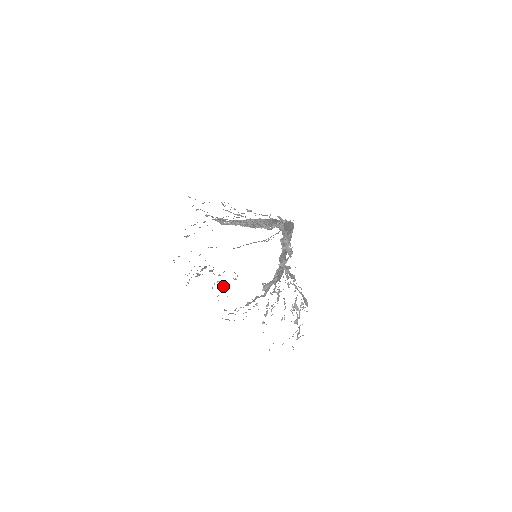
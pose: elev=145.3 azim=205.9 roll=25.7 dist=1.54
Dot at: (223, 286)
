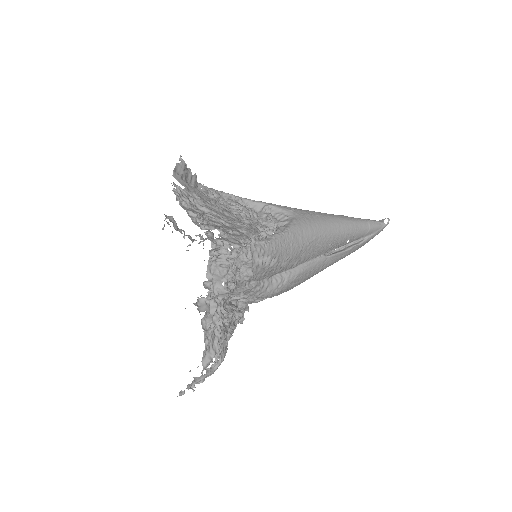
Dot at: occluded
